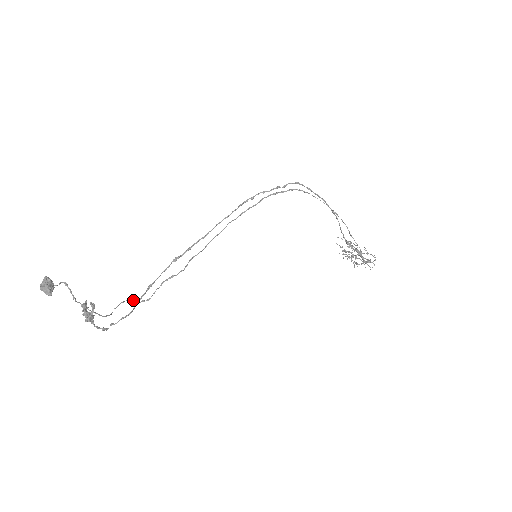
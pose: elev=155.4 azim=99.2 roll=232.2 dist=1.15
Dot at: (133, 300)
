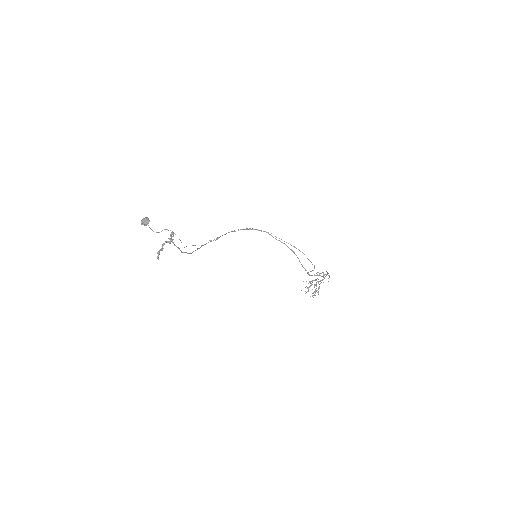
Dot at: (192, 245)
